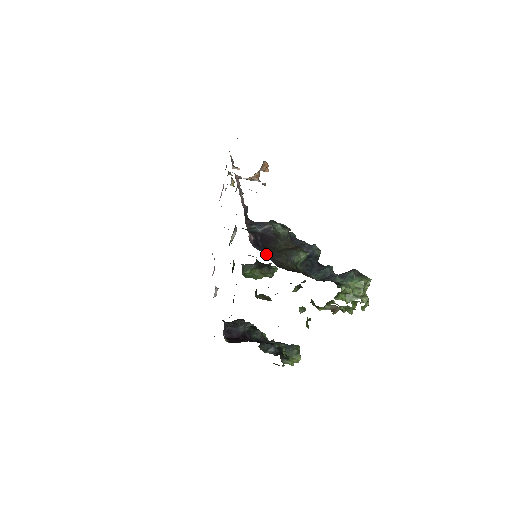
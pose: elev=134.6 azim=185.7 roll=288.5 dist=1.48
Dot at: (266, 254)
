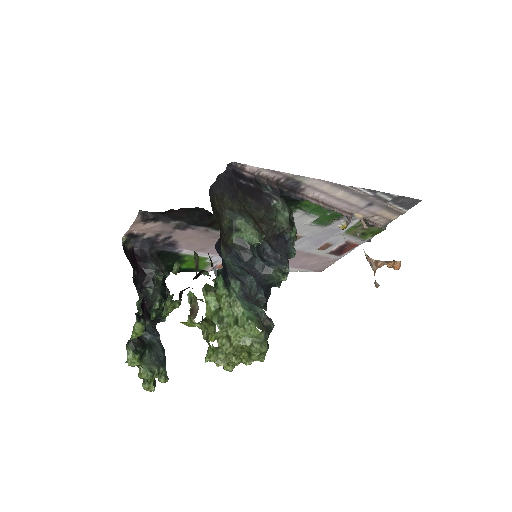
Dot at: (225, 179)
